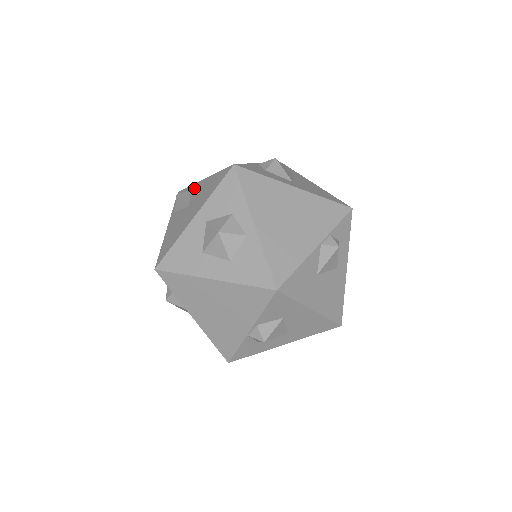
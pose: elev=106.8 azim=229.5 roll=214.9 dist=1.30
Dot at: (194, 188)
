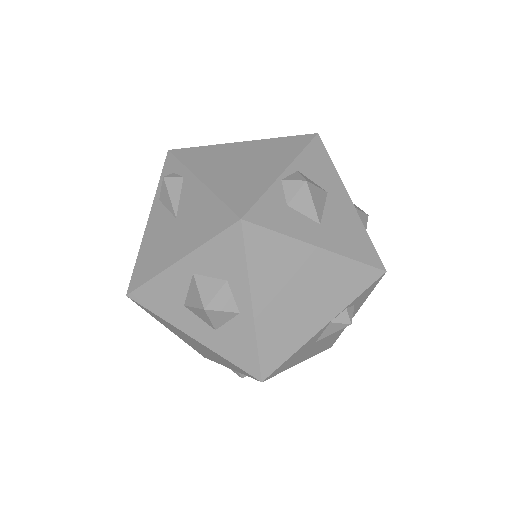
Dot at: (187, 183)
